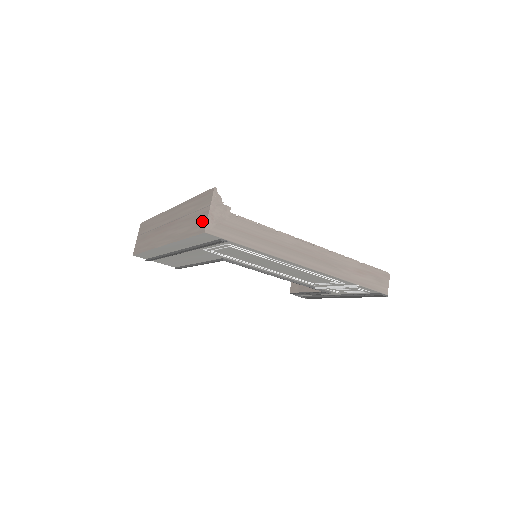
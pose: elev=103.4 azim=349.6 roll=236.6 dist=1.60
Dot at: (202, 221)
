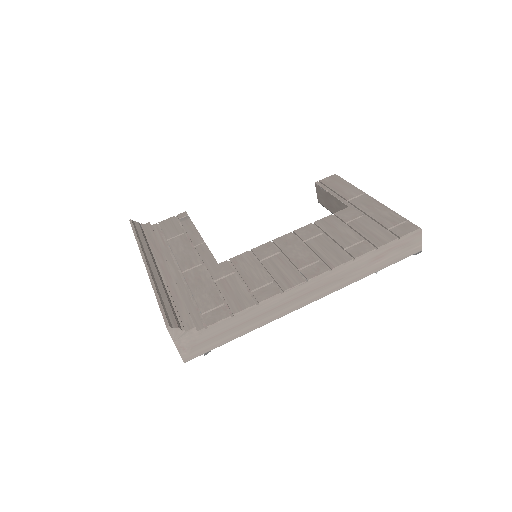
Dot at: occluded
